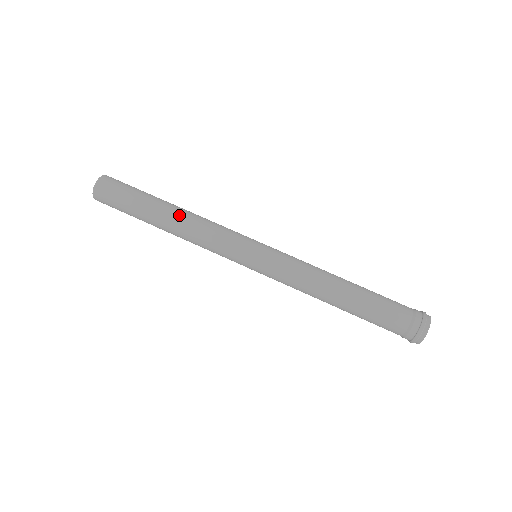
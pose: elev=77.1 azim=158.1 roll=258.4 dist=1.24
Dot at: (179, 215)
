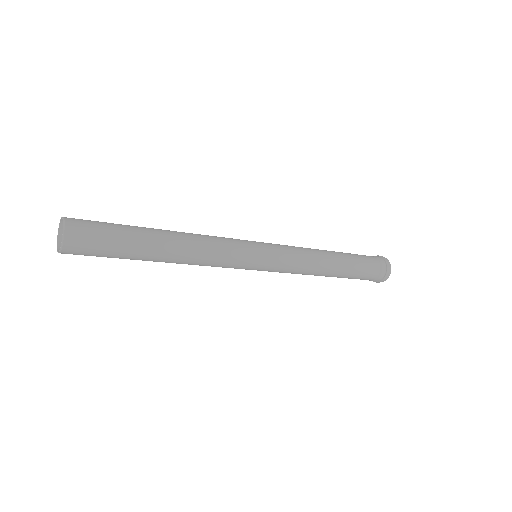
Dot at: (178, 257)
